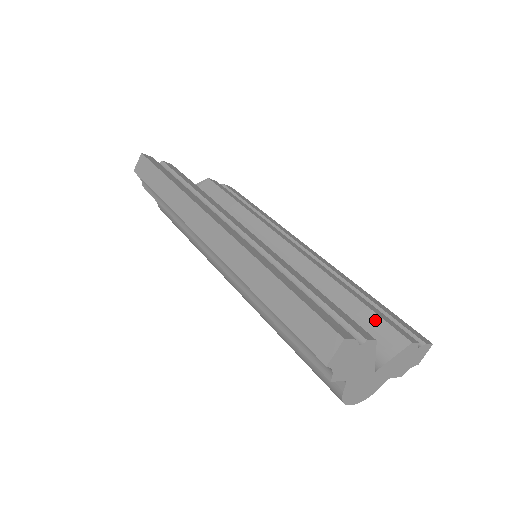
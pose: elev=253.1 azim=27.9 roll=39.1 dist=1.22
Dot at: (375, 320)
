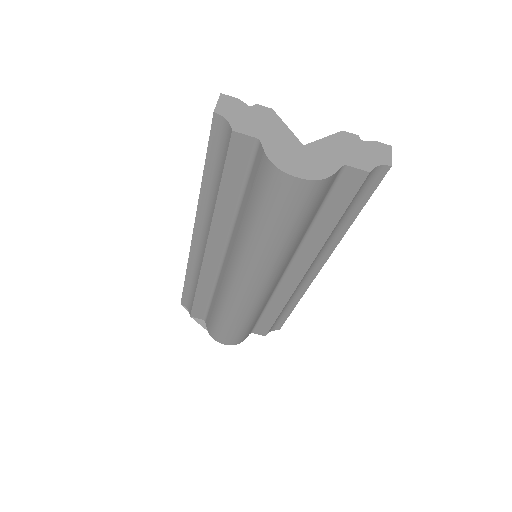
Dot at: occluded
